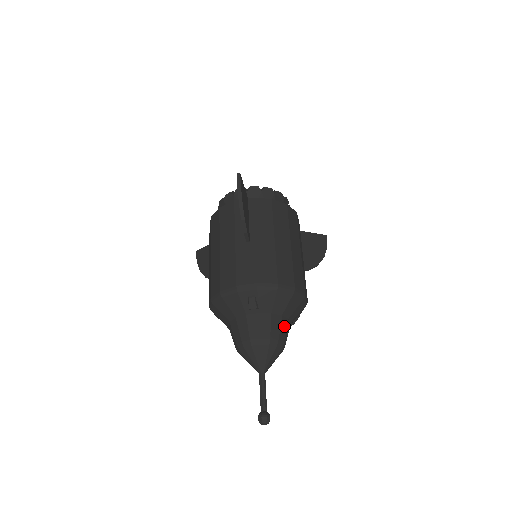
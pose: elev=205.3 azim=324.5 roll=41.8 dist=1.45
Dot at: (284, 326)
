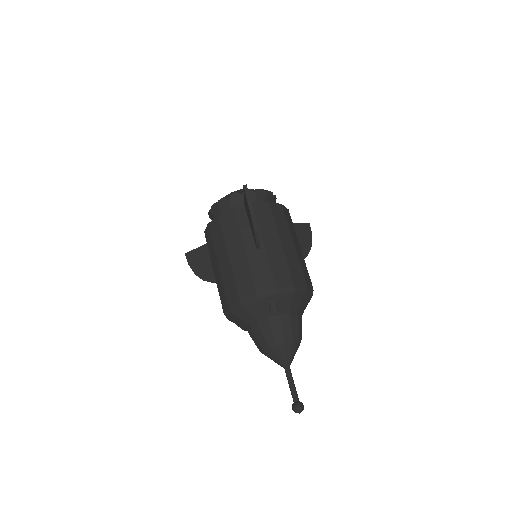
Dot at: (300, 321)
